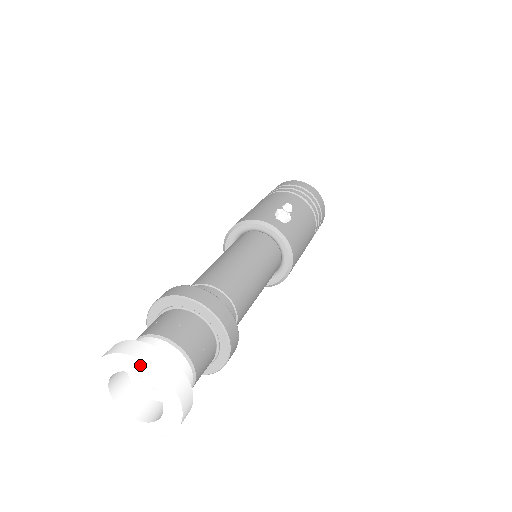
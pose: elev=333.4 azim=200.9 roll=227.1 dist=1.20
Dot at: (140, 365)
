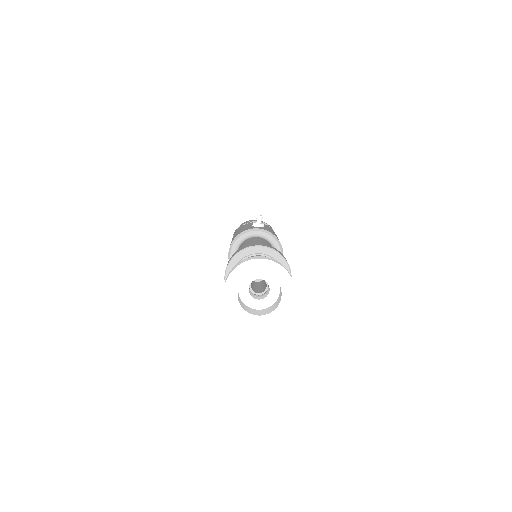
Dot at: (255, 263)
